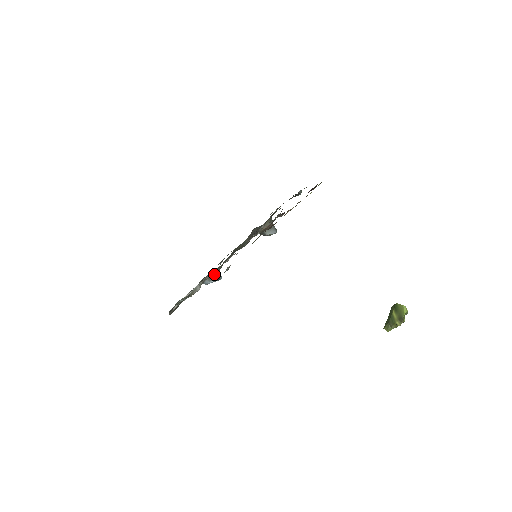
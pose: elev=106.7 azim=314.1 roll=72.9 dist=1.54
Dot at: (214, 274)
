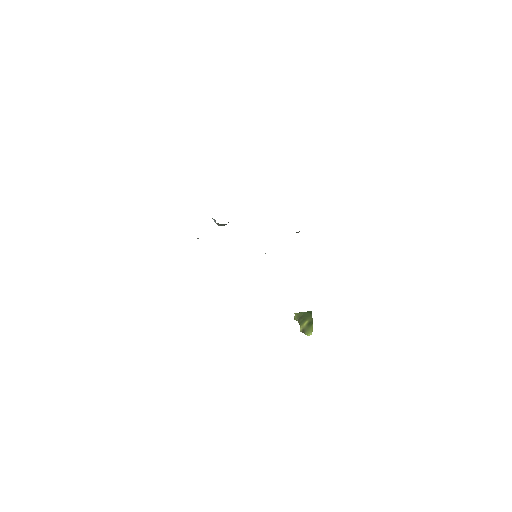
Dot at: (222, 224)
